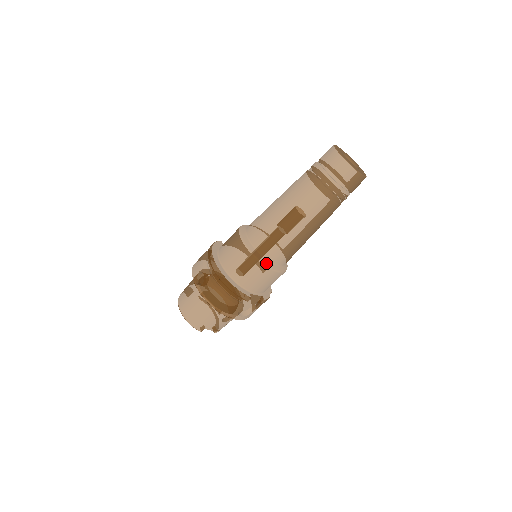
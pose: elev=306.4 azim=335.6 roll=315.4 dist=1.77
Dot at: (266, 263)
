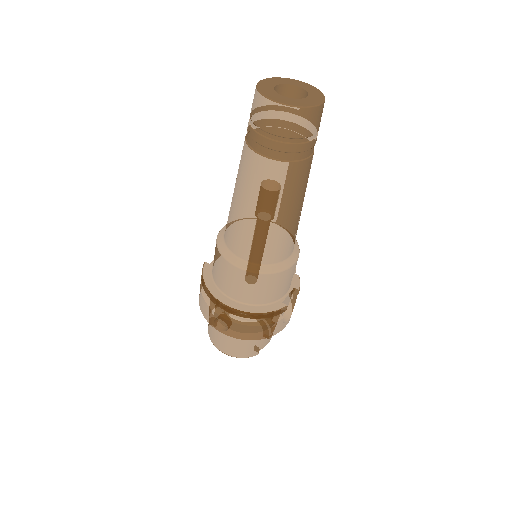
Dot at: (278, 269)
